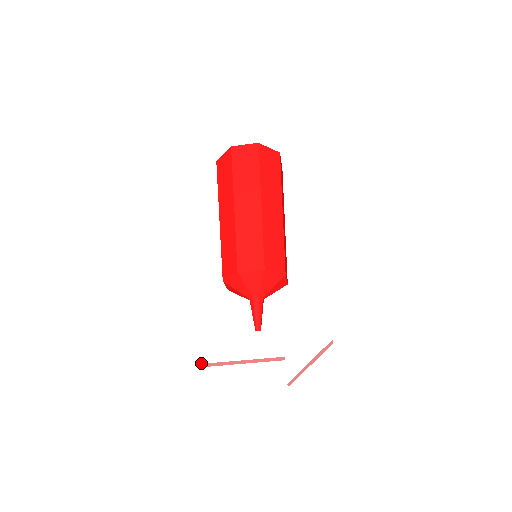
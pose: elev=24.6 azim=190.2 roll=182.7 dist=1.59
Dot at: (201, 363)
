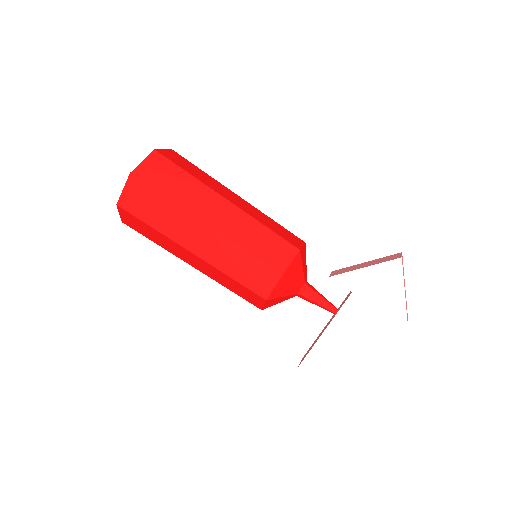
Dot at: (327, 380)
